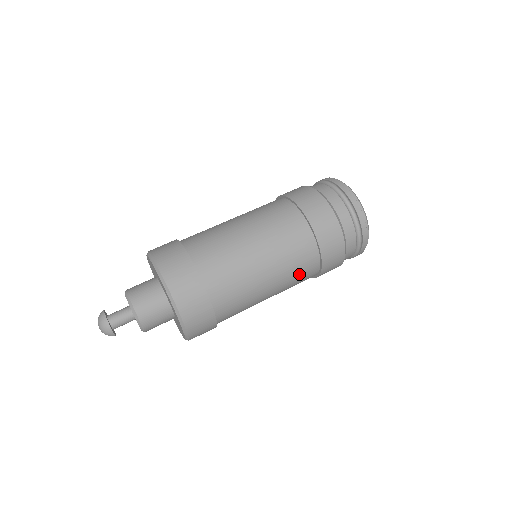
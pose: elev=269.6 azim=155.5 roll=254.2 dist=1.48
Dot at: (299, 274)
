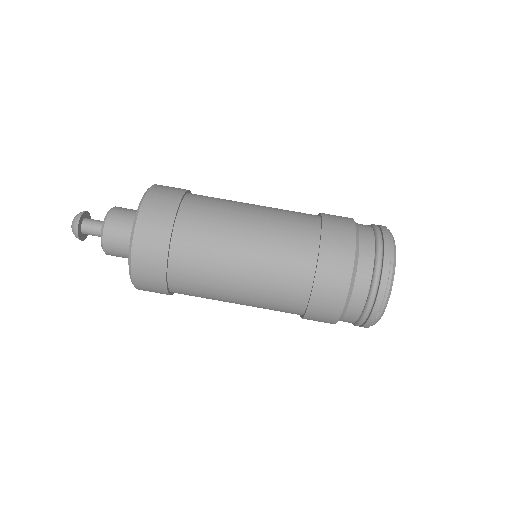
Dot at: (277, 302)
